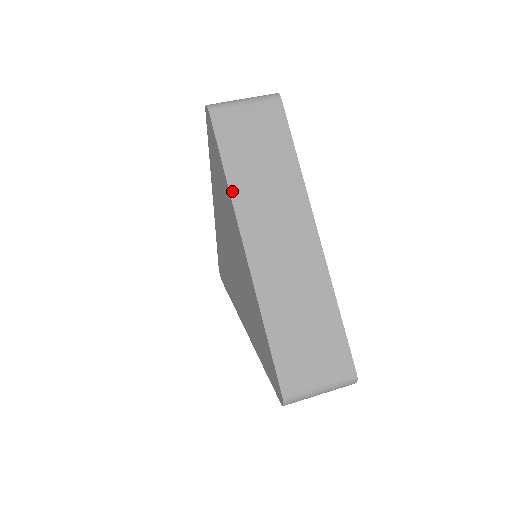
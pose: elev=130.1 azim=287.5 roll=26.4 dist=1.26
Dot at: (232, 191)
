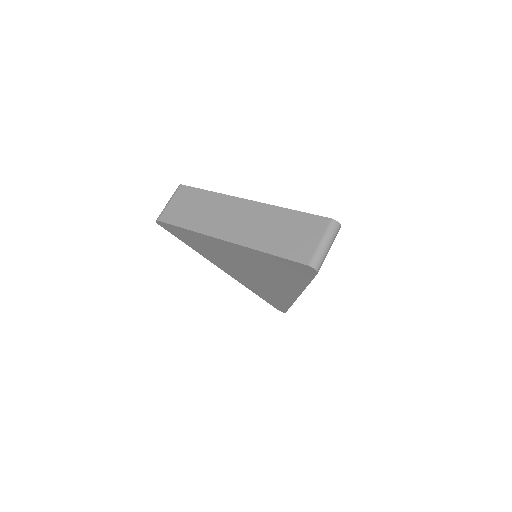
Dot at: (196, 230)
